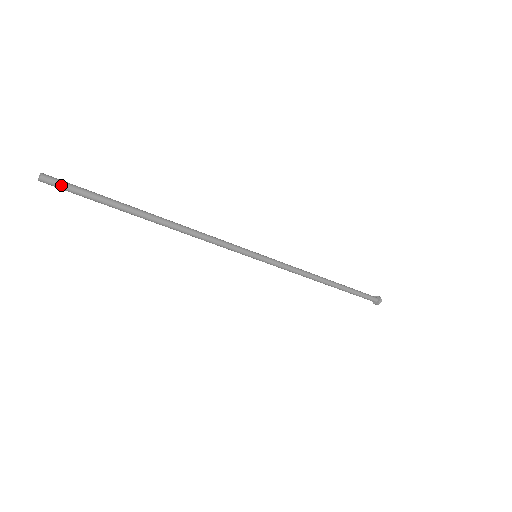
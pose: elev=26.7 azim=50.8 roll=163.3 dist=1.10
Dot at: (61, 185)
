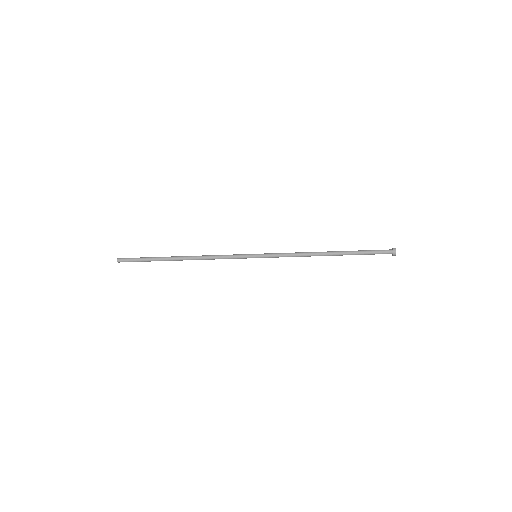
Dot at: (127, 261)
